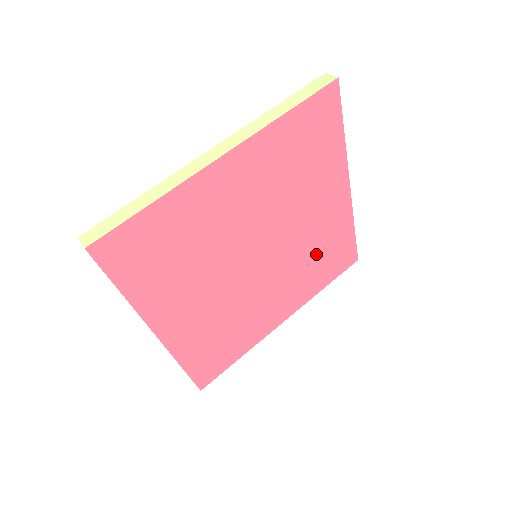
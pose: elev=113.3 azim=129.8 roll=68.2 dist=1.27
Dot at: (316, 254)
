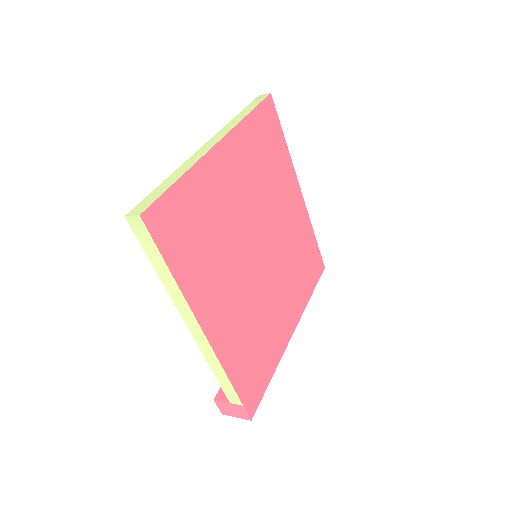
Dot at: (297, 256)
